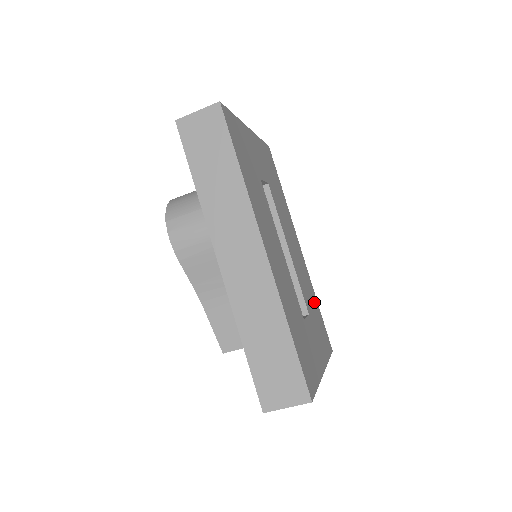
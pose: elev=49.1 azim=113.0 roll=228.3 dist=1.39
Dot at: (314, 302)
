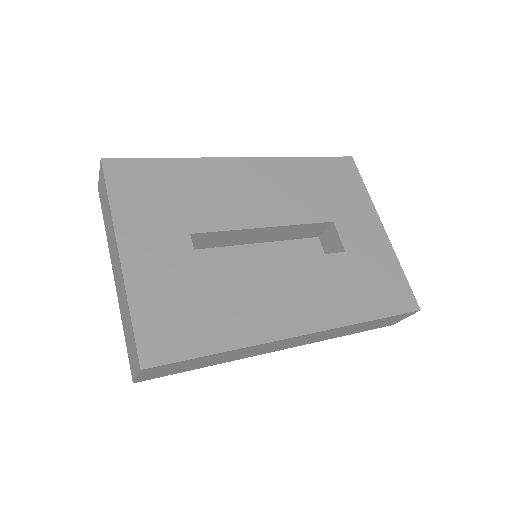
Dot at: (309, 175)
